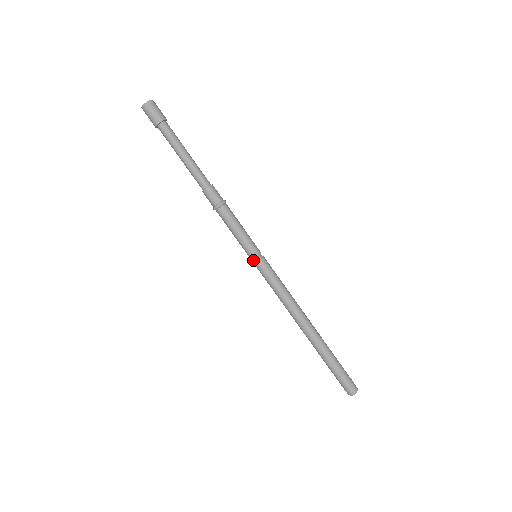
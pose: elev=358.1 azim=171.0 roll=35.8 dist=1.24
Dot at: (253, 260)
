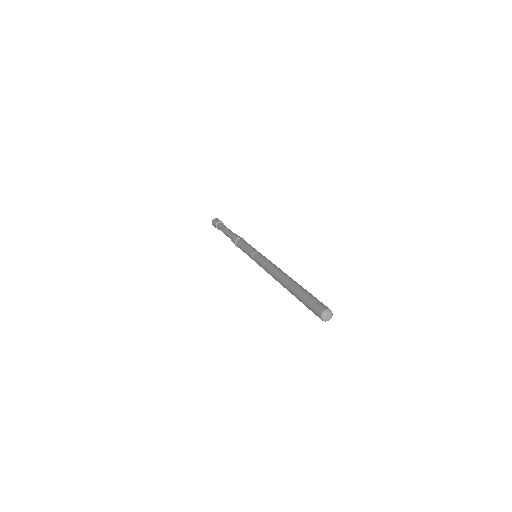
Dot at: (253, 259)
